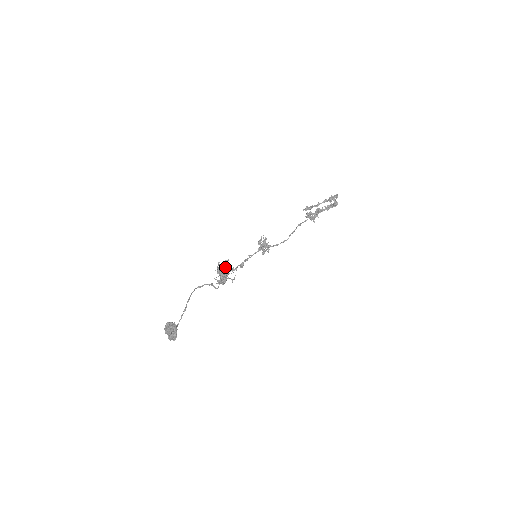
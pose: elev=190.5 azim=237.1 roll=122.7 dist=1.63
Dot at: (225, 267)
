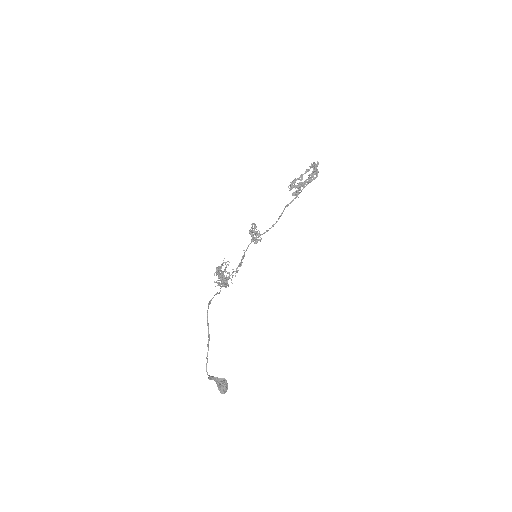
Dot at: occluded
